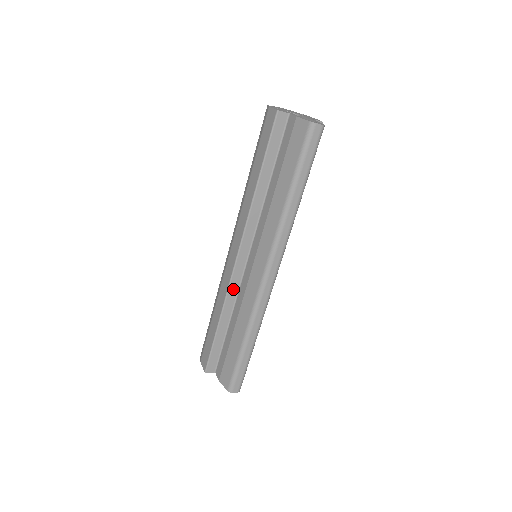
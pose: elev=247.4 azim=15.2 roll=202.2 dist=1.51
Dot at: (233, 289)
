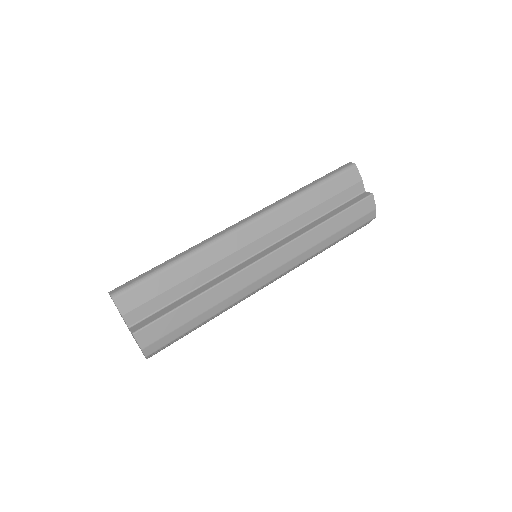
Dot at: occluded
